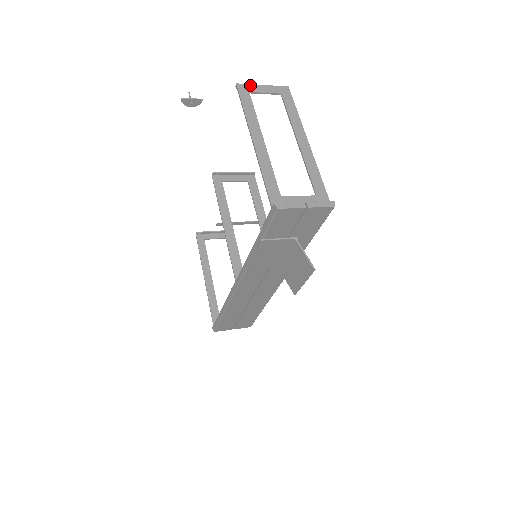
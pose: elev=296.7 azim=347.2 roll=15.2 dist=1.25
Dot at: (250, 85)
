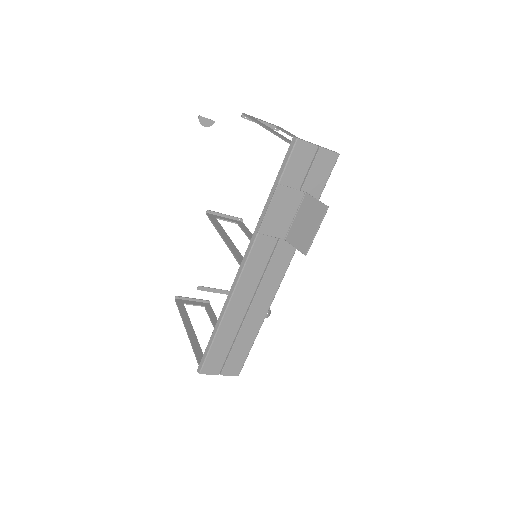
Dot at: (252, 116)
